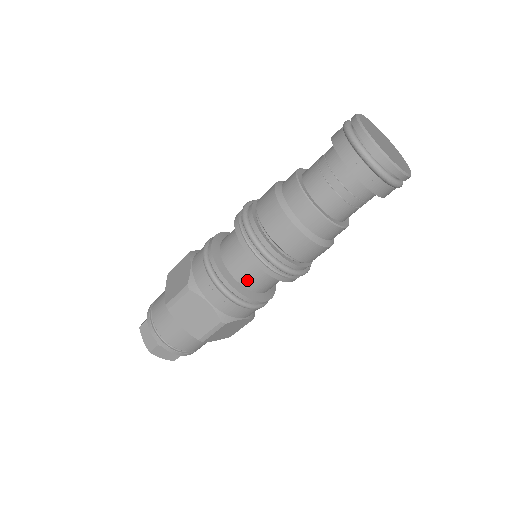
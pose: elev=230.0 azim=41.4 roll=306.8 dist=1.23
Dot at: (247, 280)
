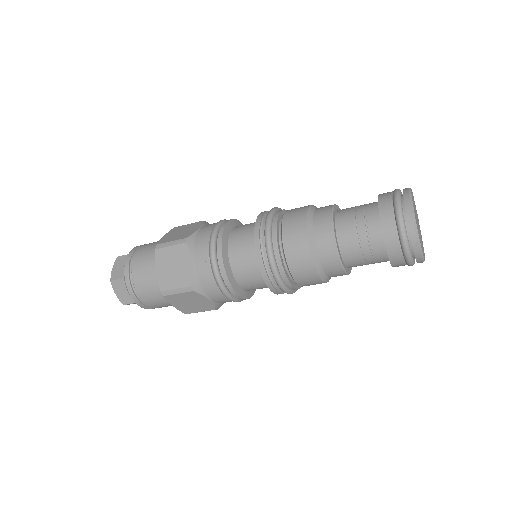
Dot at: (251, 289)
